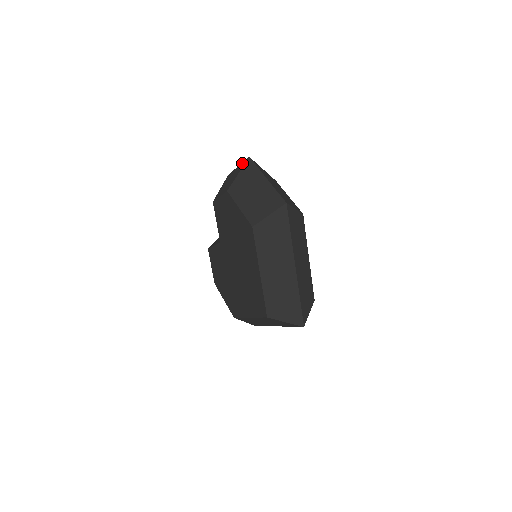
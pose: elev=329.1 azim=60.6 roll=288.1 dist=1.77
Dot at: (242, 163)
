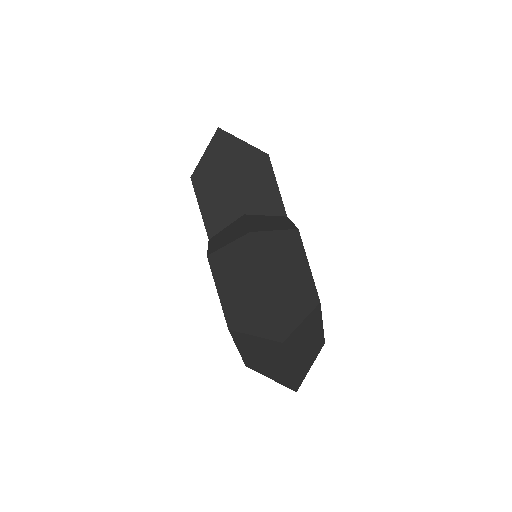
Dot at: (271, 316)
